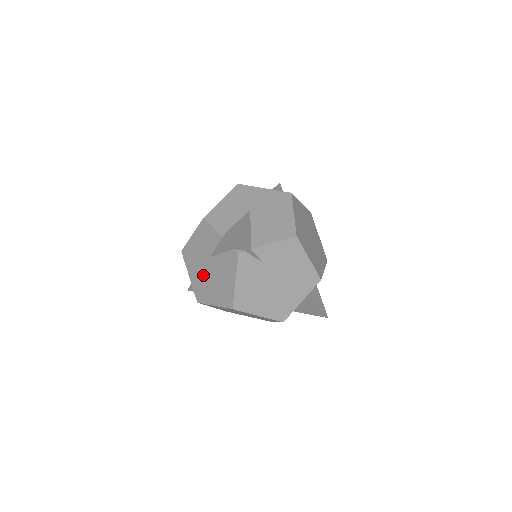
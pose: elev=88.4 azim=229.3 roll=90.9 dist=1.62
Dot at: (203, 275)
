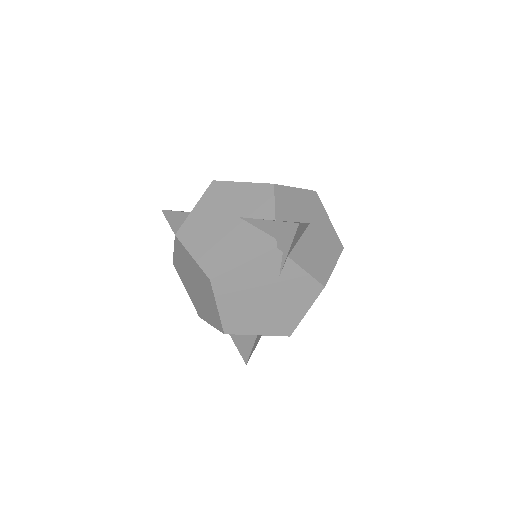
Dot at: (213, 222)
